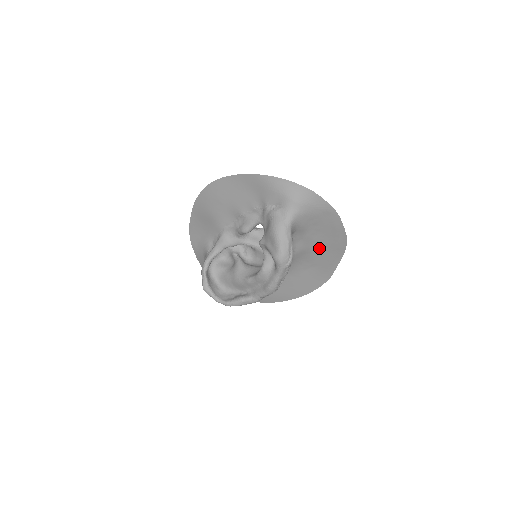
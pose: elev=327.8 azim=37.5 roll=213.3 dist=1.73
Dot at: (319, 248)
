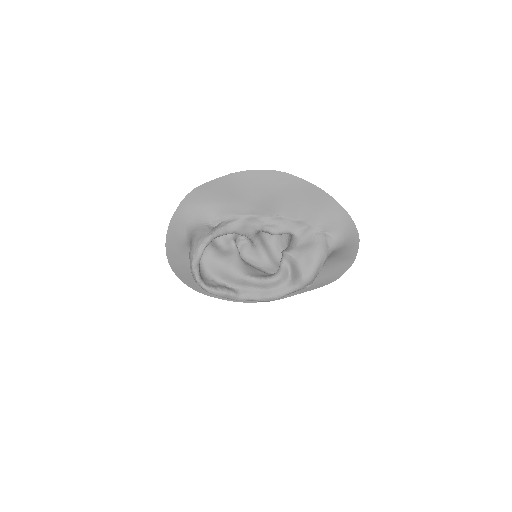
Dot at: occluded
